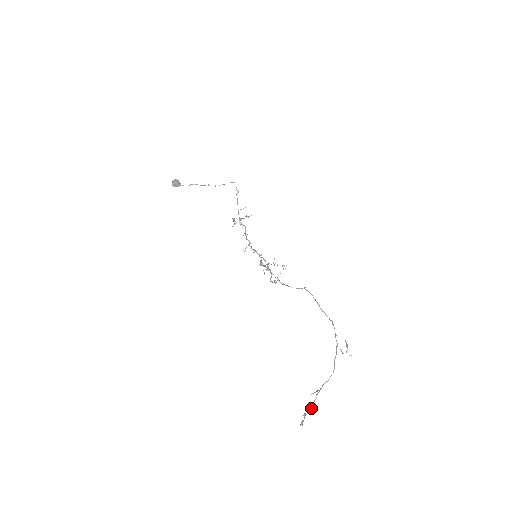
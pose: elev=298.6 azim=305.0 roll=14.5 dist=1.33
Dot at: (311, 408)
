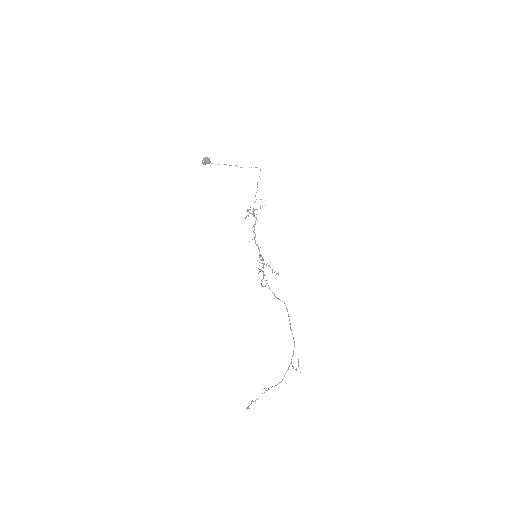
Dot at: occluded
